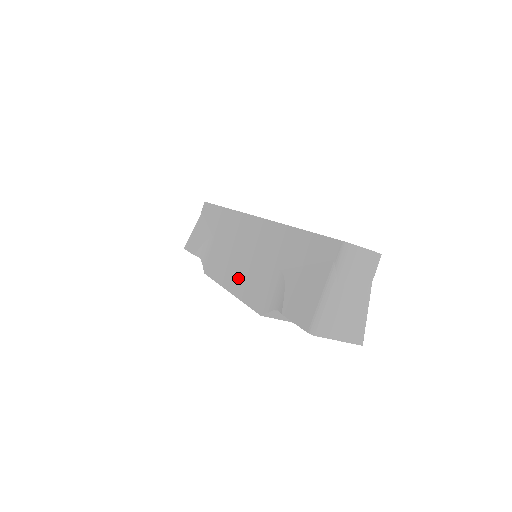
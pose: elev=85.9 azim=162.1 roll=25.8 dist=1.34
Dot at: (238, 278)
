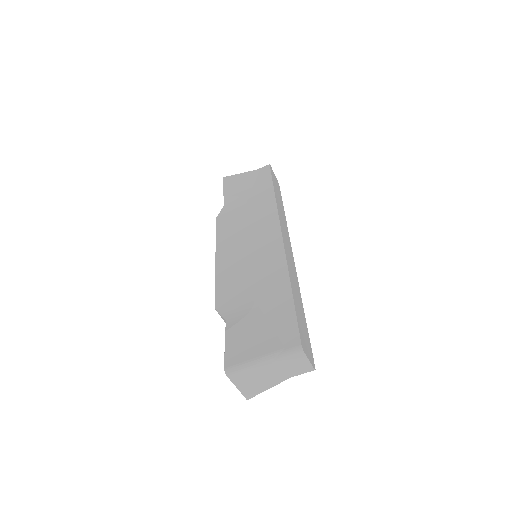
Dot at: (229, 260)
